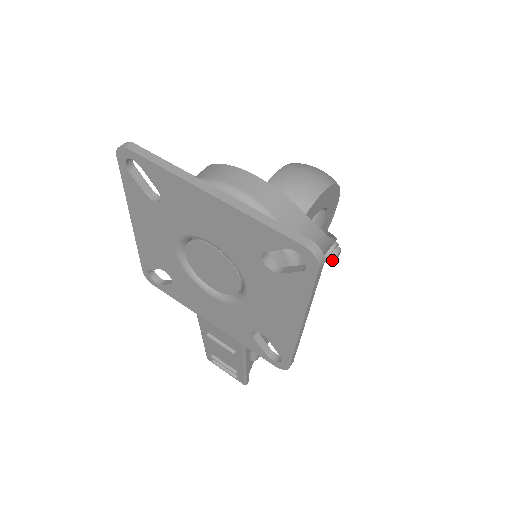
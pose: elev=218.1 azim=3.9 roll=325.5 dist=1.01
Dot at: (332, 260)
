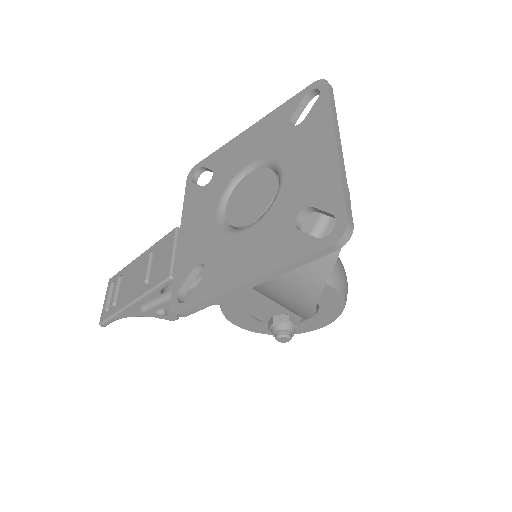
Dot at: (278, 335)
